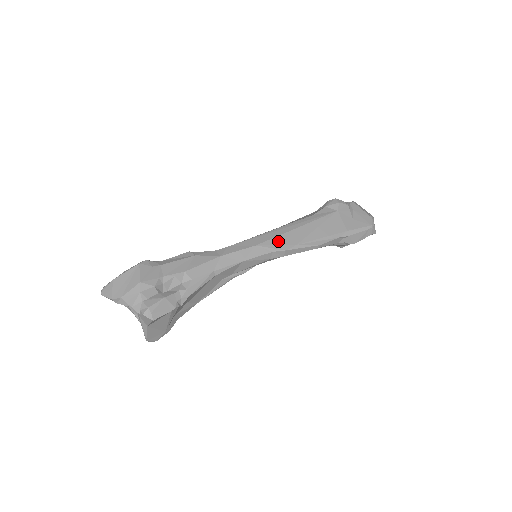
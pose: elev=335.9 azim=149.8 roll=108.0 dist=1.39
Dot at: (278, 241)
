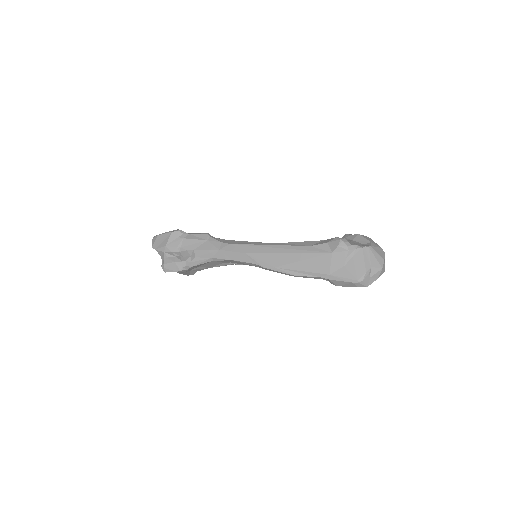
Dot at: (263, 257)
